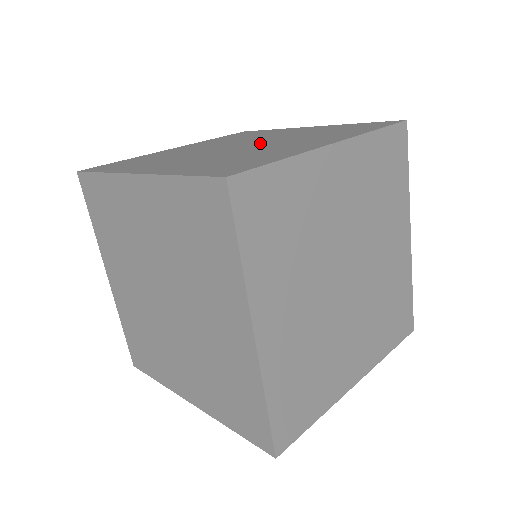
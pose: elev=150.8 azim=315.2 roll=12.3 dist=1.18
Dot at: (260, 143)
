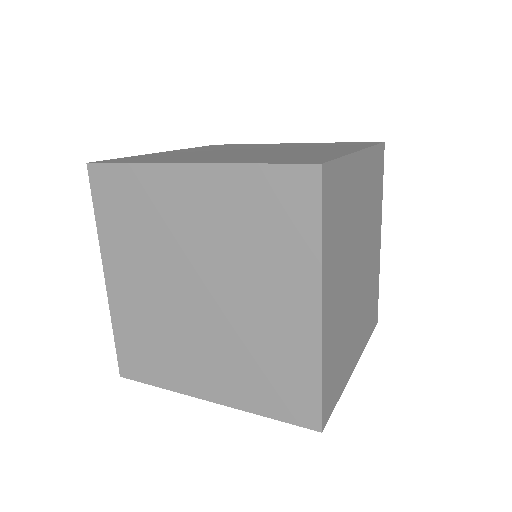
Dot at: (272, 150)
